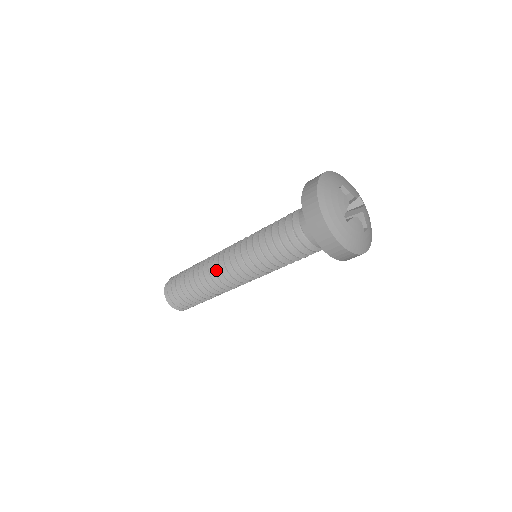
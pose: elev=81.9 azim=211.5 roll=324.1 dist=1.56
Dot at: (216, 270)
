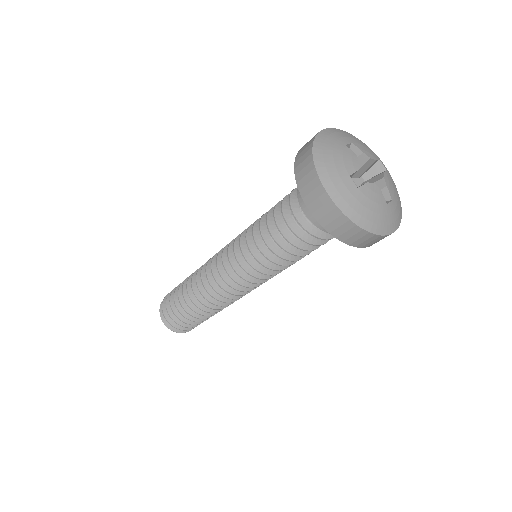
Dot at: (209, 277)
